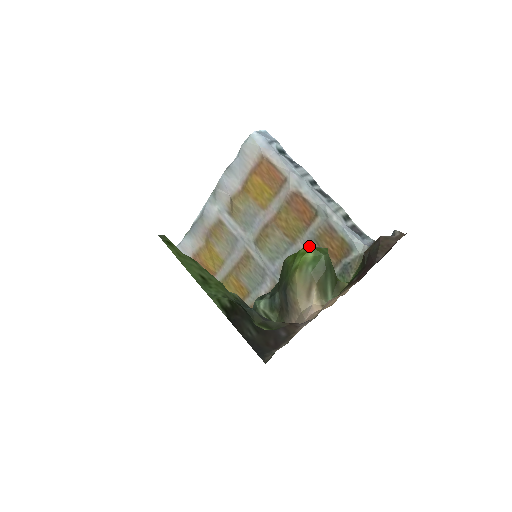
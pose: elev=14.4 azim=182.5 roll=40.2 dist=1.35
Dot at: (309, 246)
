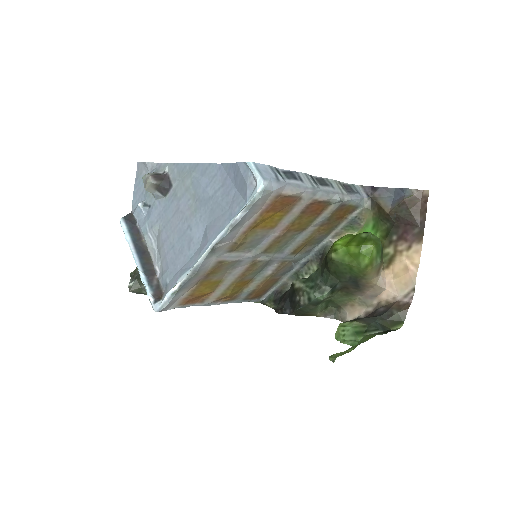
Dot at: (367, 245)
